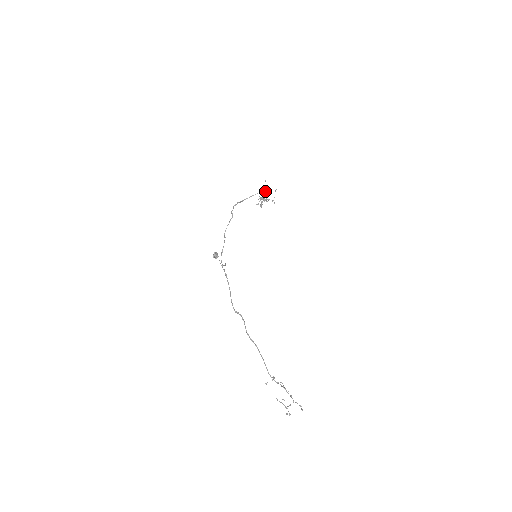
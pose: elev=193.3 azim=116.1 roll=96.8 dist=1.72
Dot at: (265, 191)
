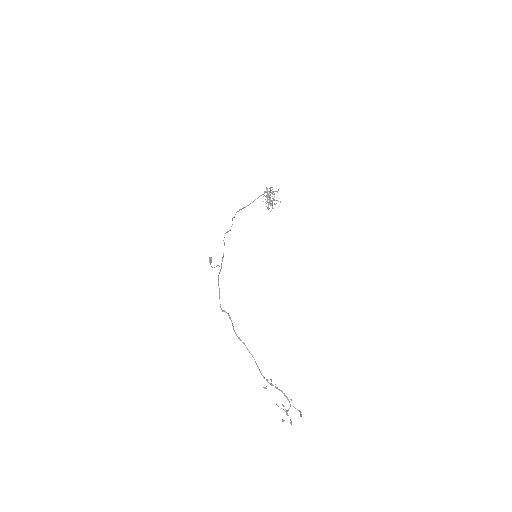
Dot at: (266, 192)
